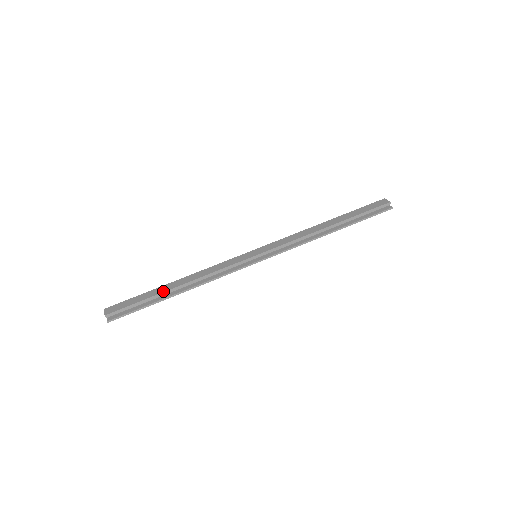
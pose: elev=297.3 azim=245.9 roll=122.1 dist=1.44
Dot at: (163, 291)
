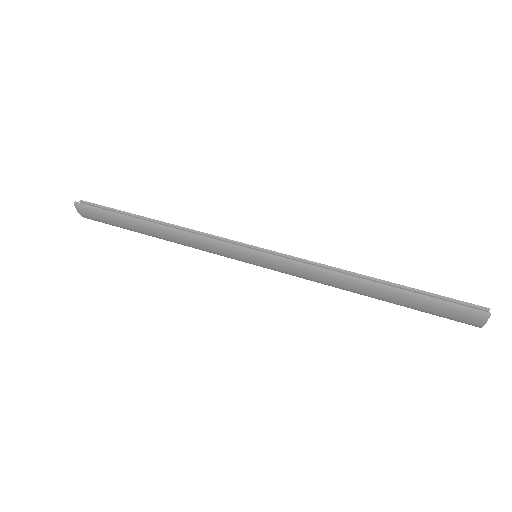
Dot at: (142, 216)
